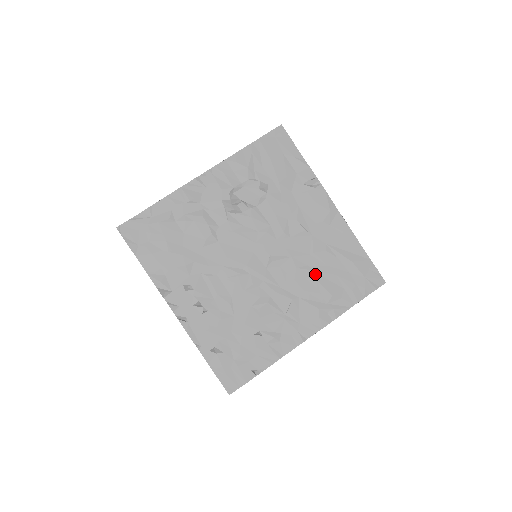
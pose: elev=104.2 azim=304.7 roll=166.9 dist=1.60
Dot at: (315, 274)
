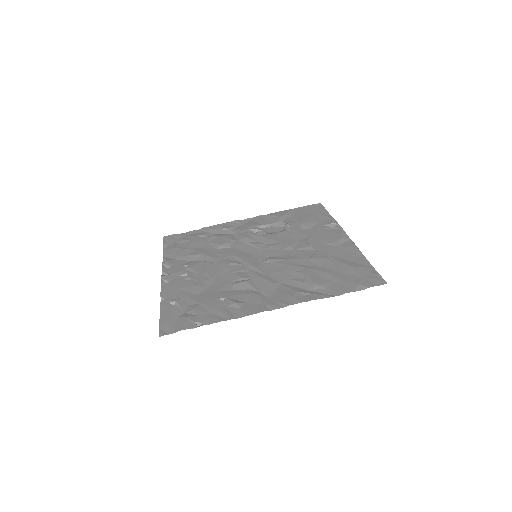
Dot at: (306, 270)
